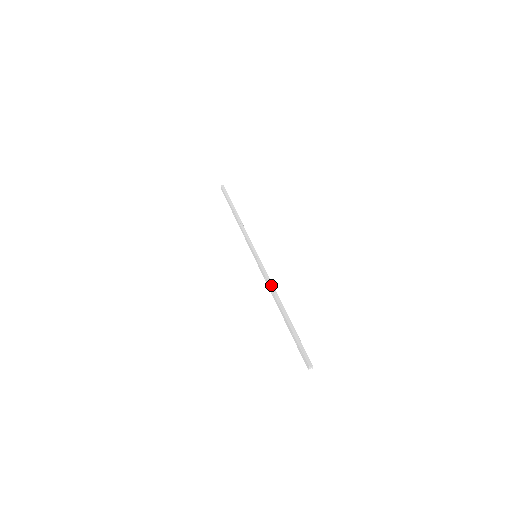
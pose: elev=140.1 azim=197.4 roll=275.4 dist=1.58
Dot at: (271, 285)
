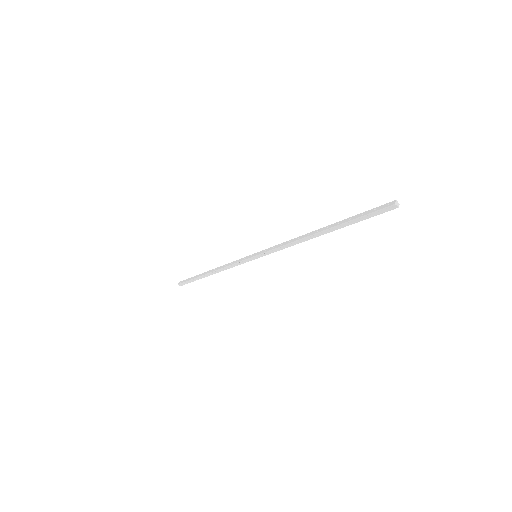
Dot at: occluded
